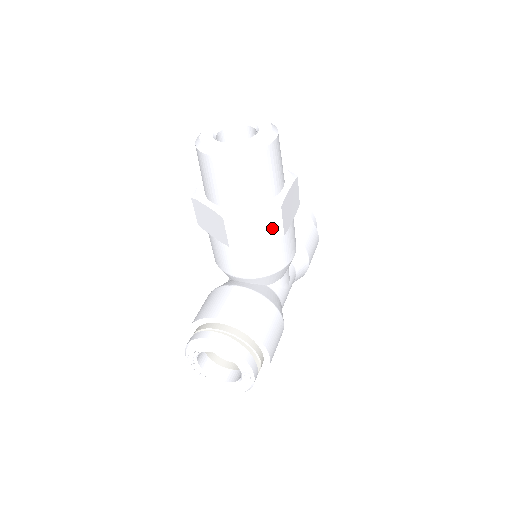
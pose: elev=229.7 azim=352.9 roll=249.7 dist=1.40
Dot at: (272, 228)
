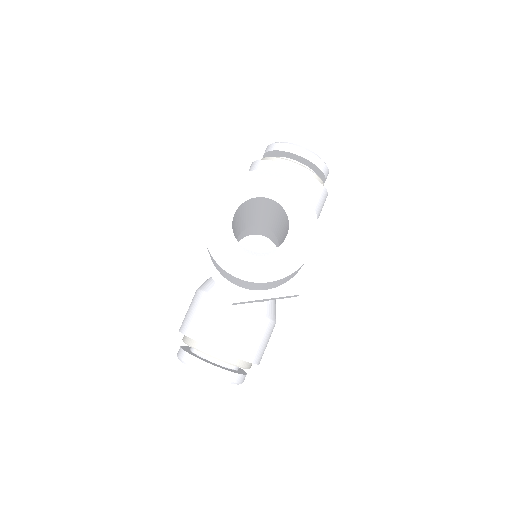
Dot at: (285, 297)
